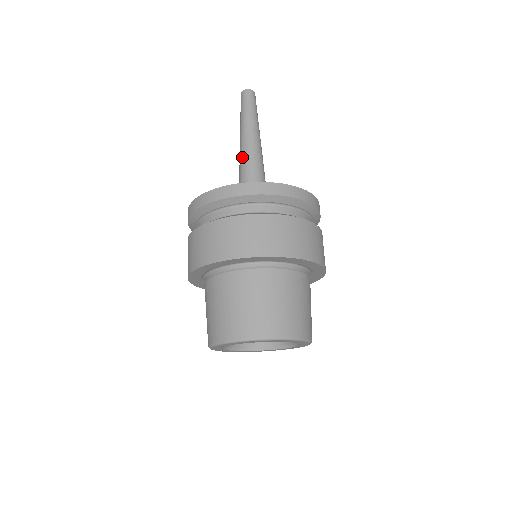
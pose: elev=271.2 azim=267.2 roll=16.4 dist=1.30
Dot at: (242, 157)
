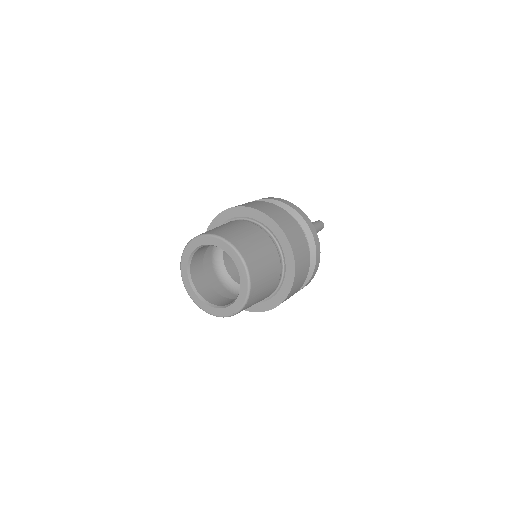
Dot at: occluded
